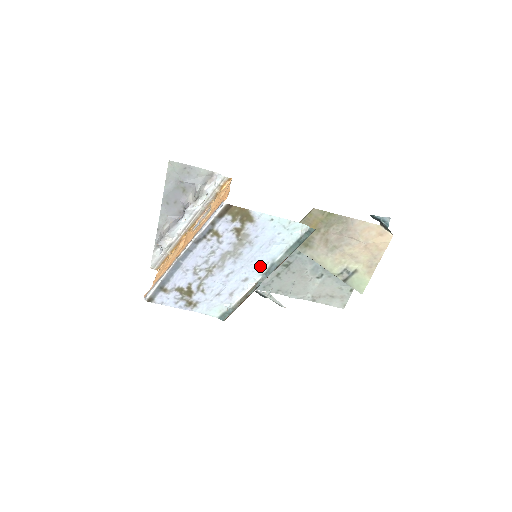
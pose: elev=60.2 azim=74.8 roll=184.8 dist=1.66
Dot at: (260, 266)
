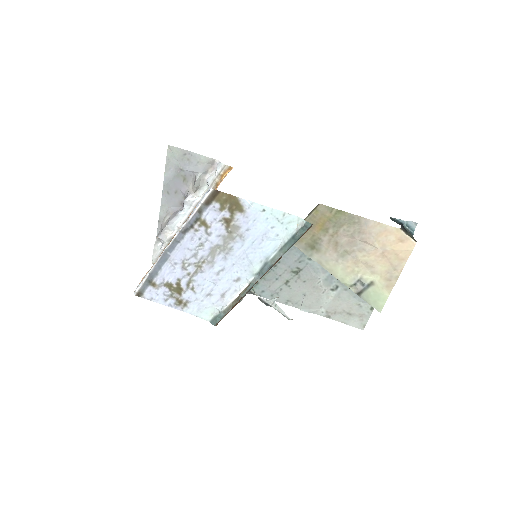
Dot at: (253, 265)
